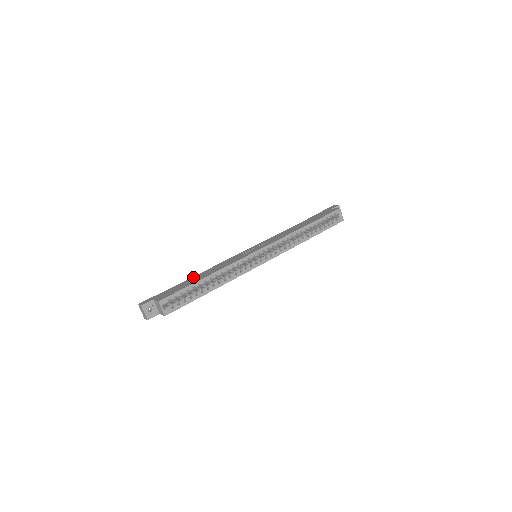
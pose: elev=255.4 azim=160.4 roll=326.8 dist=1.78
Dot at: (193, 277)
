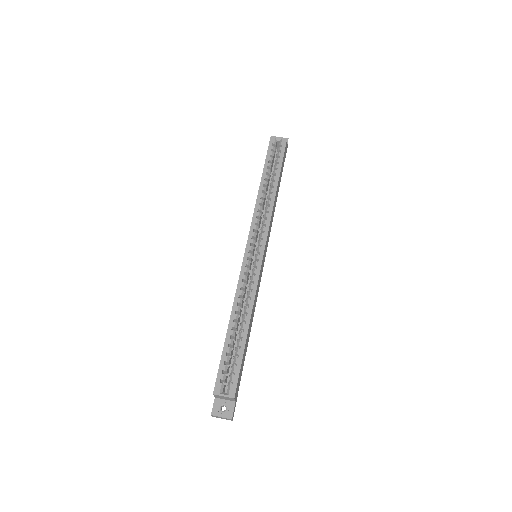
Dot at: occluded
